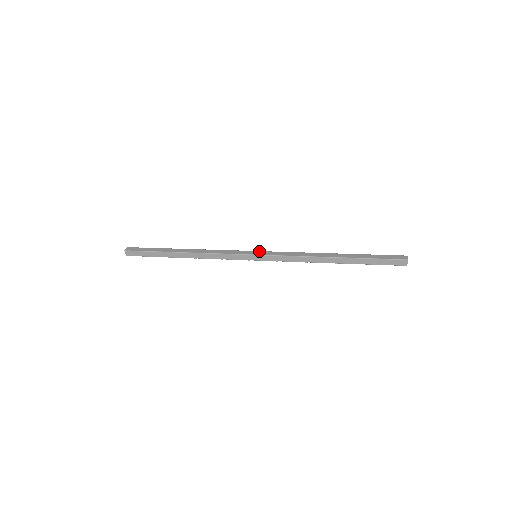
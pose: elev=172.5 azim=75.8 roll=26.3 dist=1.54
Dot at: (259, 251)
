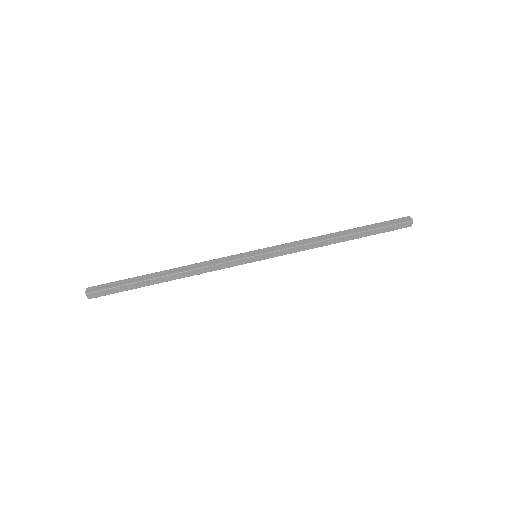
Dot at: (258, 250)
